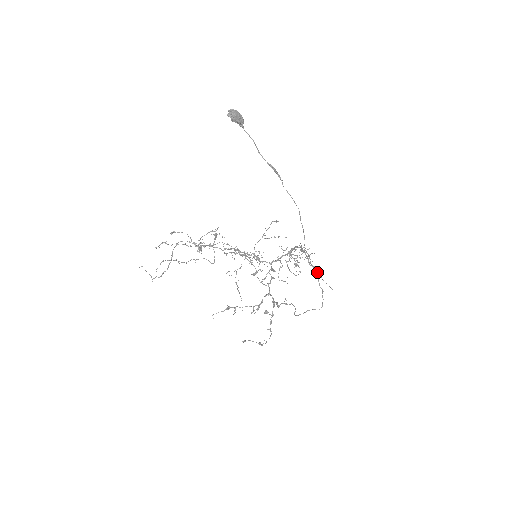
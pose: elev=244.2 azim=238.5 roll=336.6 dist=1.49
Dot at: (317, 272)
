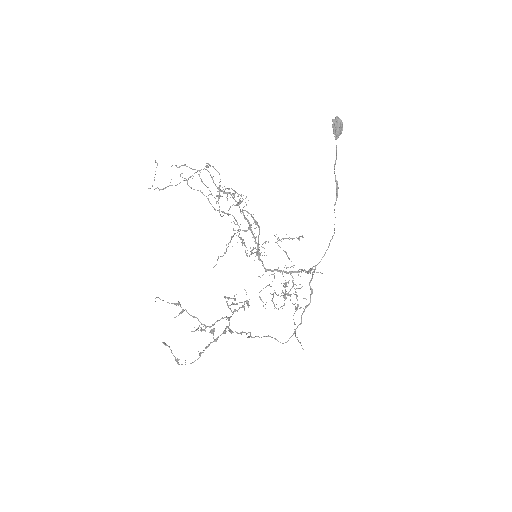
Dot at: occluded
